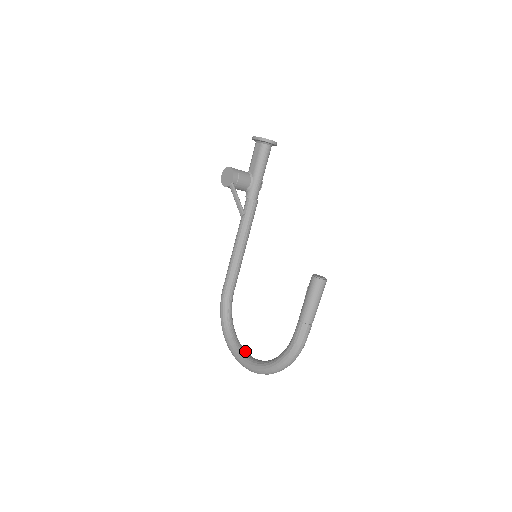
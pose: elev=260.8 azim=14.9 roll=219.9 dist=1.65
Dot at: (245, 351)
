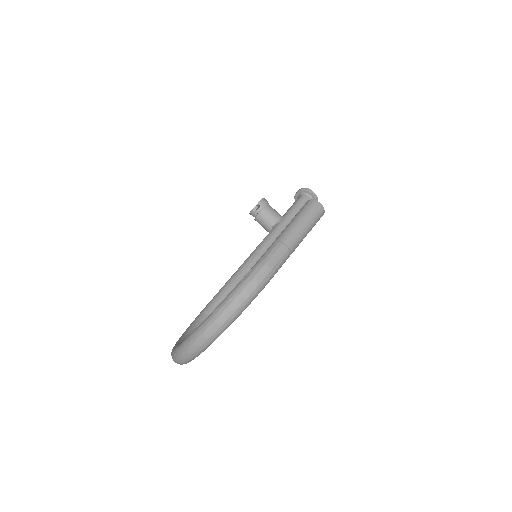
Dot at: occluded
